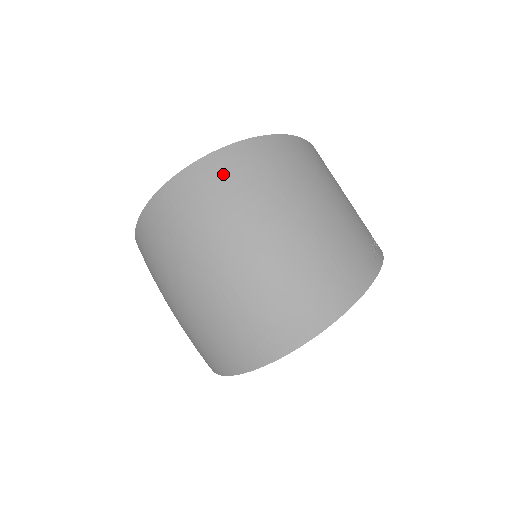
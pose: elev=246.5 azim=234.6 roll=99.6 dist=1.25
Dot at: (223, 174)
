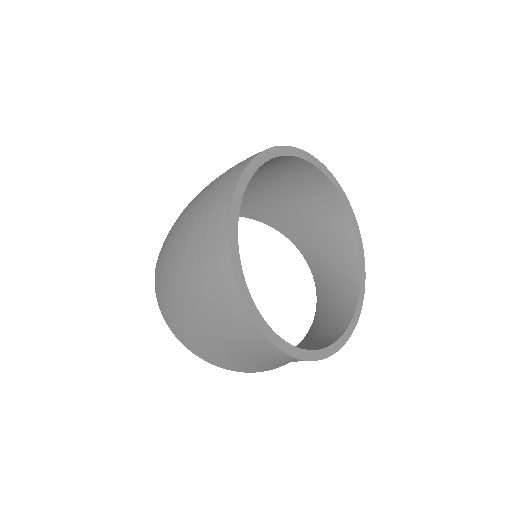
Dot at: occluded
